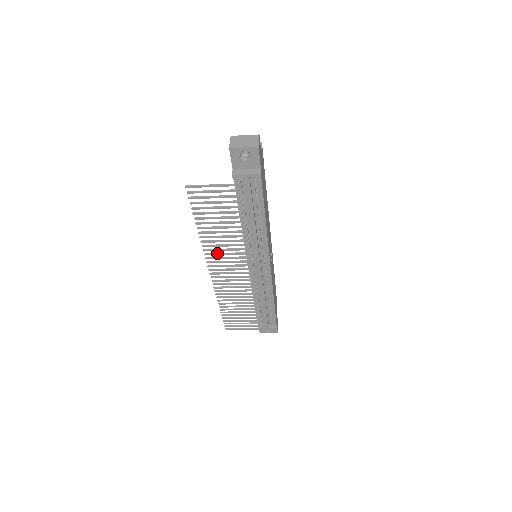
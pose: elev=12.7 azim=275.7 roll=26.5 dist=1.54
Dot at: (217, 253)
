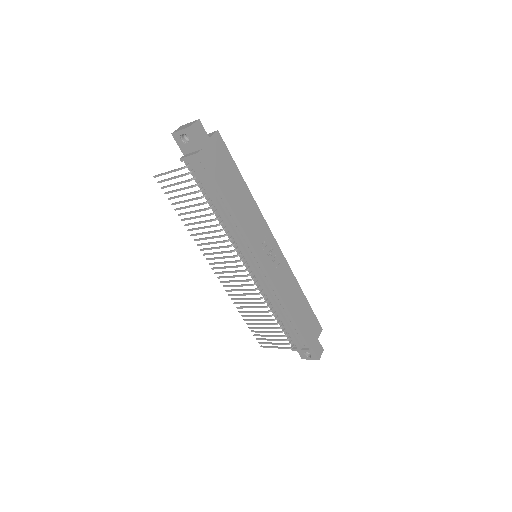
Dot at: (208, 248)
